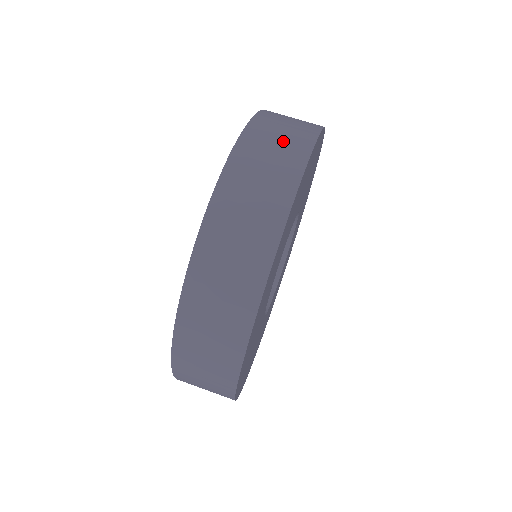
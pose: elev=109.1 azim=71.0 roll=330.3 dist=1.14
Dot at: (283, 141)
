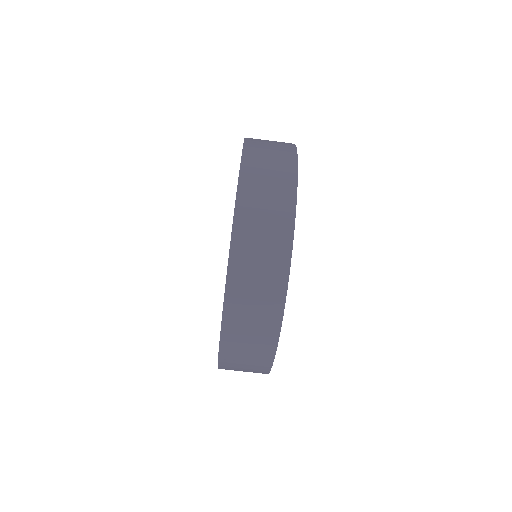
Dot at: (265, 254)
